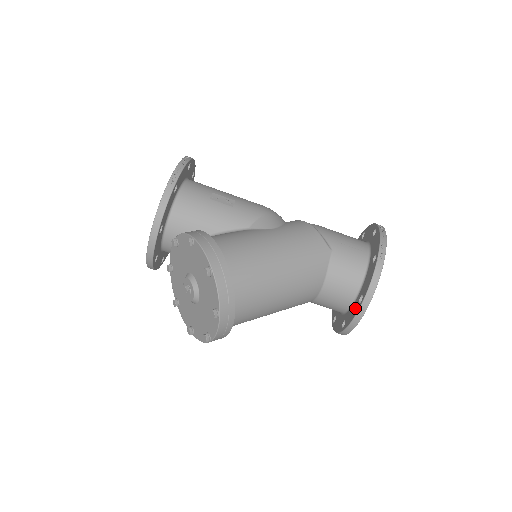
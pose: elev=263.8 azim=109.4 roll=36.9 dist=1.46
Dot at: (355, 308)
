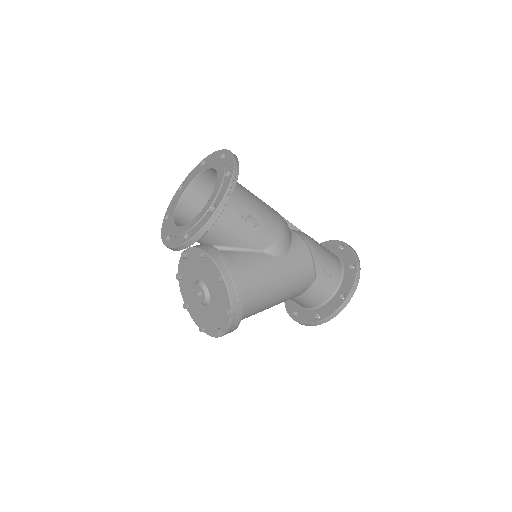
Dot at: (310, 317)
